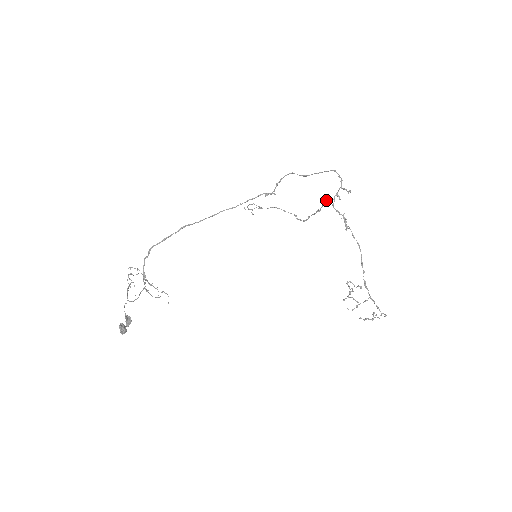
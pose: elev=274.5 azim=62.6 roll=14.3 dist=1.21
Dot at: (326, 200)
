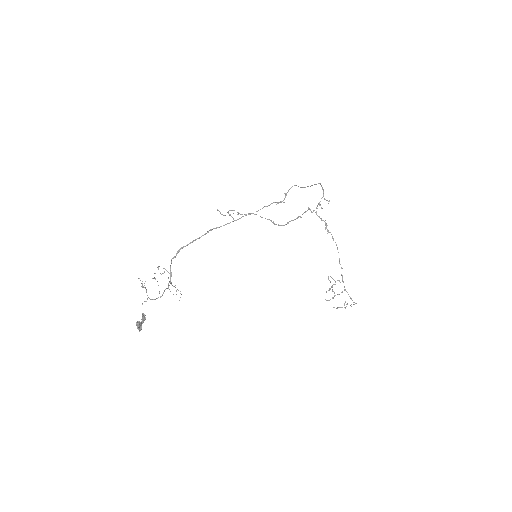
Dot at: (308, 208)
